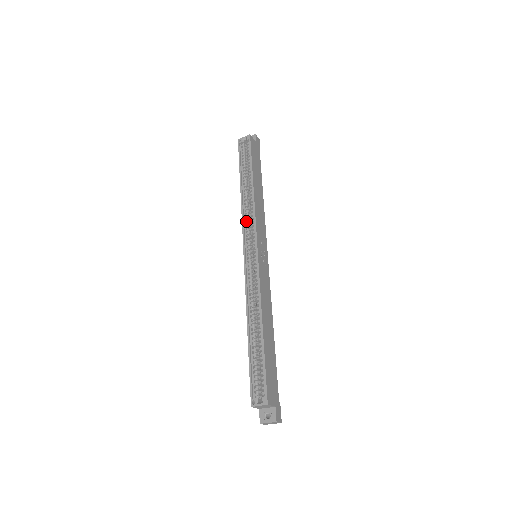
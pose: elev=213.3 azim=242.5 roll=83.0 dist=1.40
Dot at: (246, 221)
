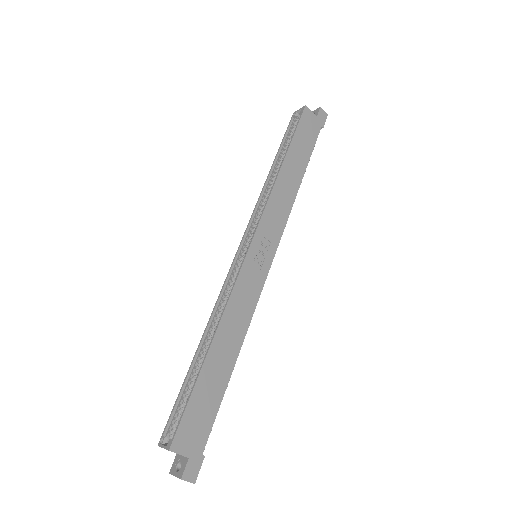
Dot at: (260, 211)
